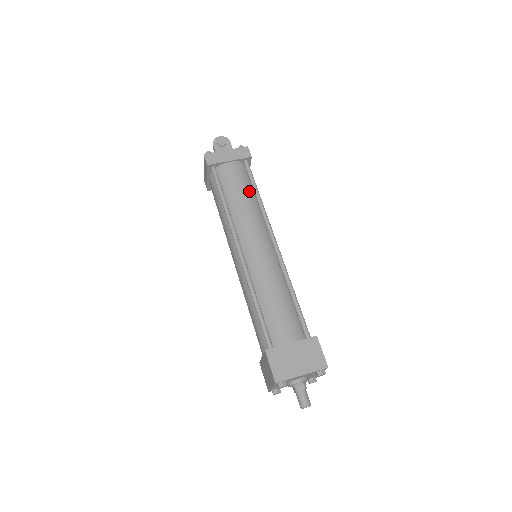
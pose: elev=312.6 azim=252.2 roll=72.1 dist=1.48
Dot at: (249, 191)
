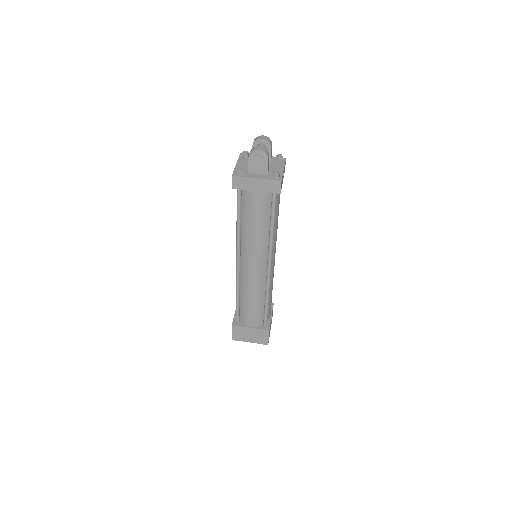
Dot at: (265, 222)
